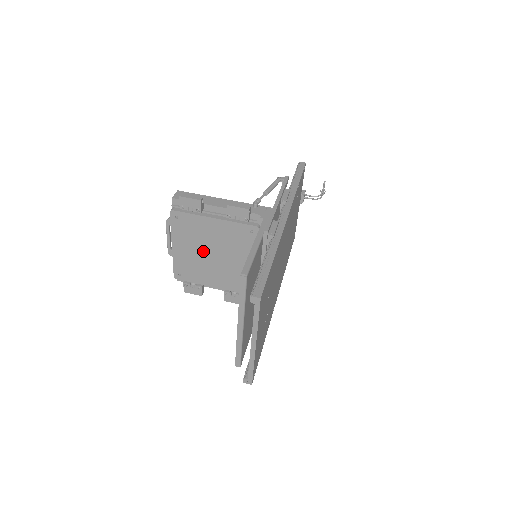
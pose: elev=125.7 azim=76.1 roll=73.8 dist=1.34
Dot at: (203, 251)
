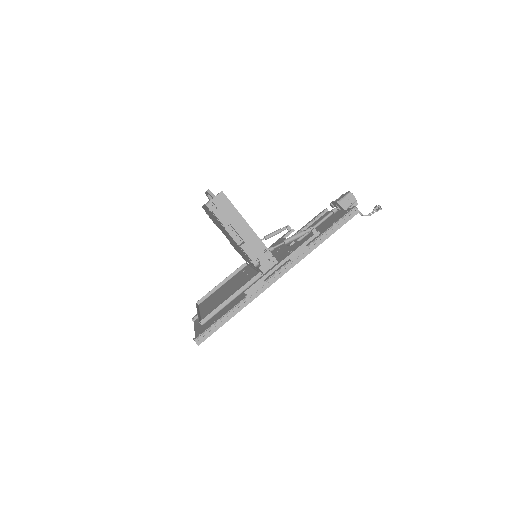
Dot at: (221, 228)
